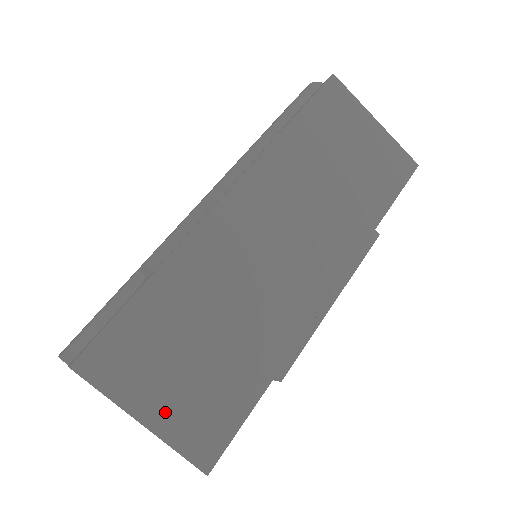
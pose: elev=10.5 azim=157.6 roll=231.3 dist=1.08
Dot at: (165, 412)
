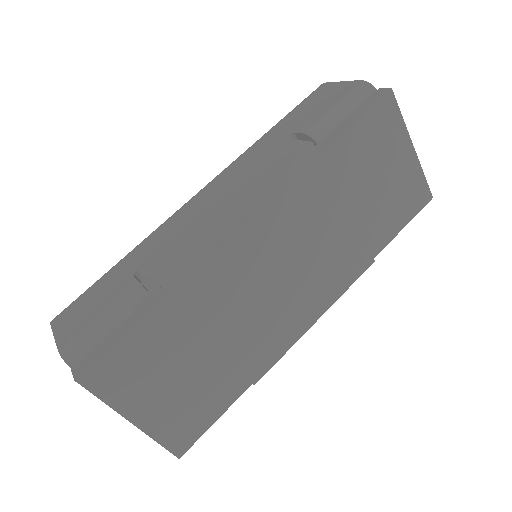
Dot at: (154, 414)
